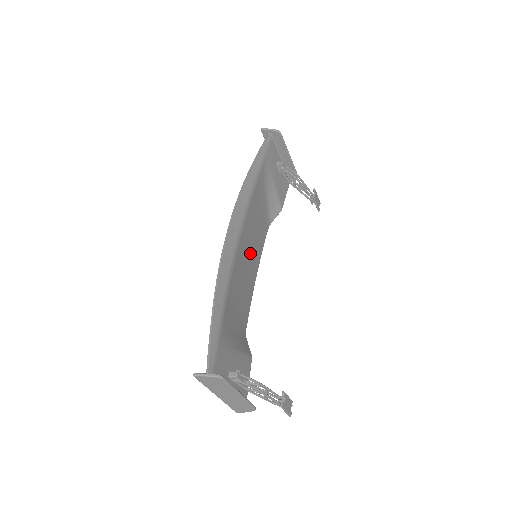
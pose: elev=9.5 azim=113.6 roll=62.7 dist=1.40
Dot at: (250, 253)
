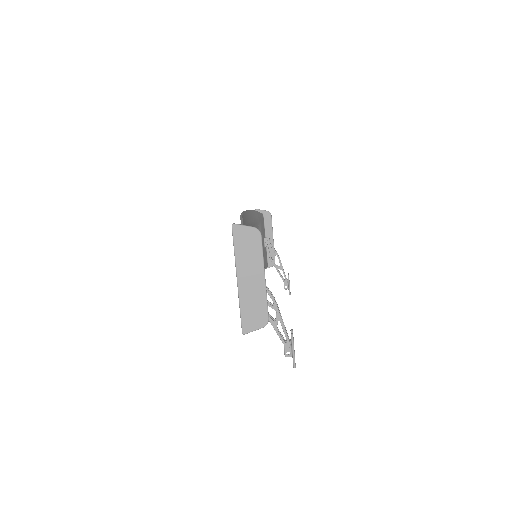
Dot at: occluded
